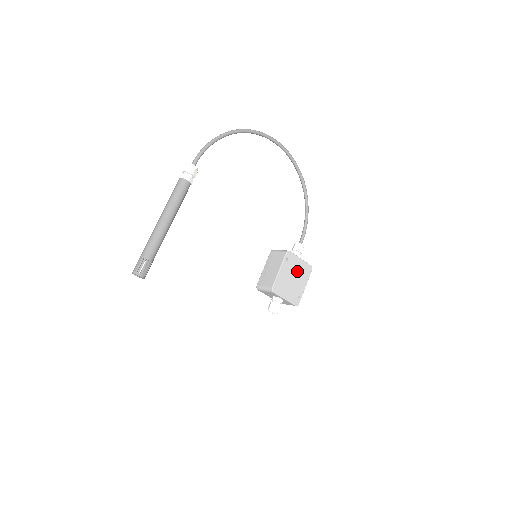
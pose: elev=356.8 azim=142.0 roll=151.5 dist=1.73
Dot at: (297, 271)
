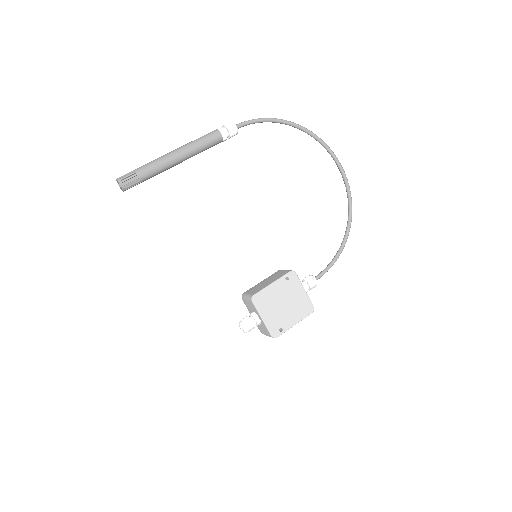
Dot at: (293, 300)
